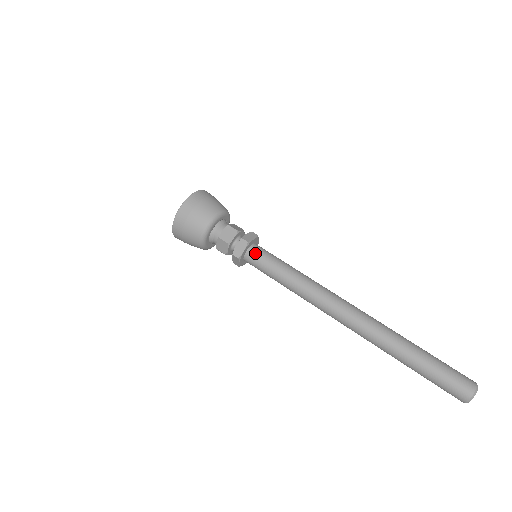
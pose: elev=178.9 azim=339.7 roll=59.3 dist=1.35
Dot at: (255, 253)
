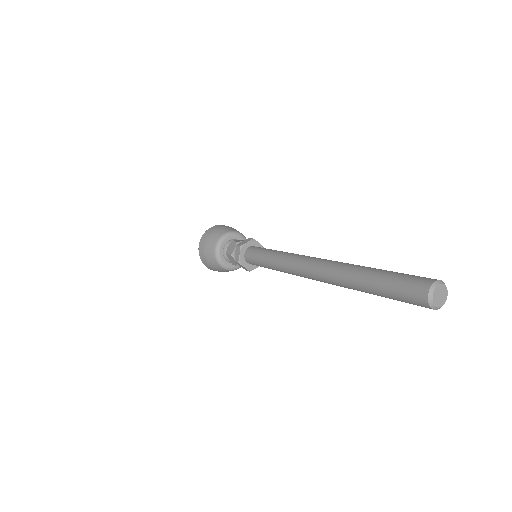
Dot at: (249, 253)
